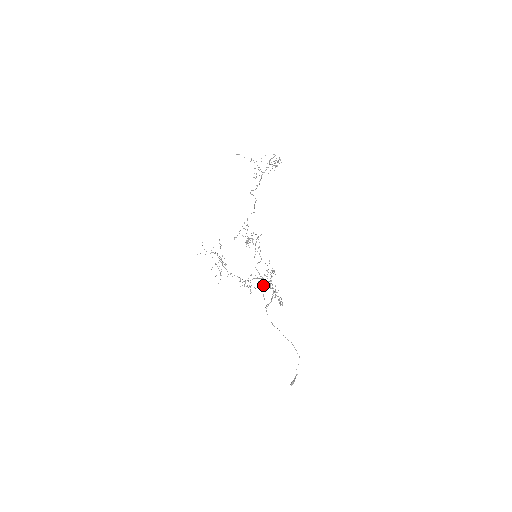
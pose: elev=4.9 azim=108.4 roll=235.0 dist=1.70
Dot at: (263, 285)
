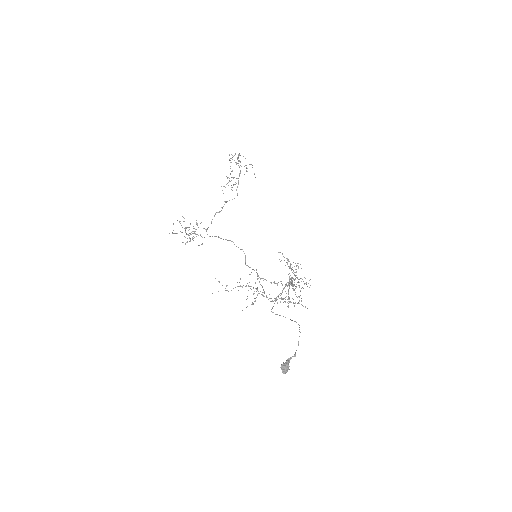
Dot at: occluded
